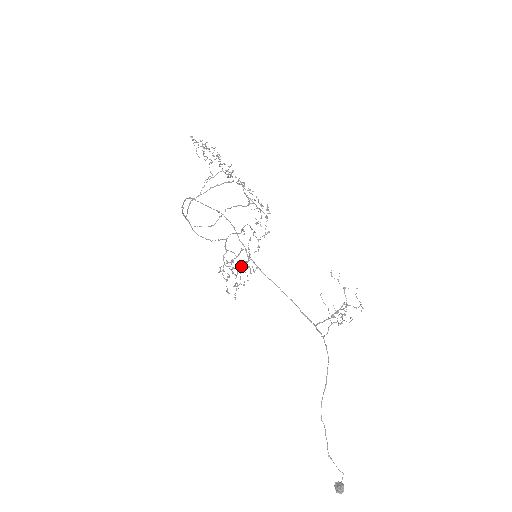
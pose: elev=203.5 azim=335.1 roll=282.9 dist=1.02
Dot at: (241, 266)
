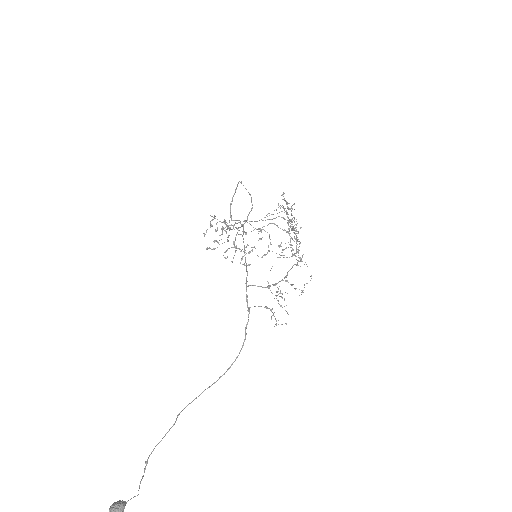
Dot at: (236, 246)
